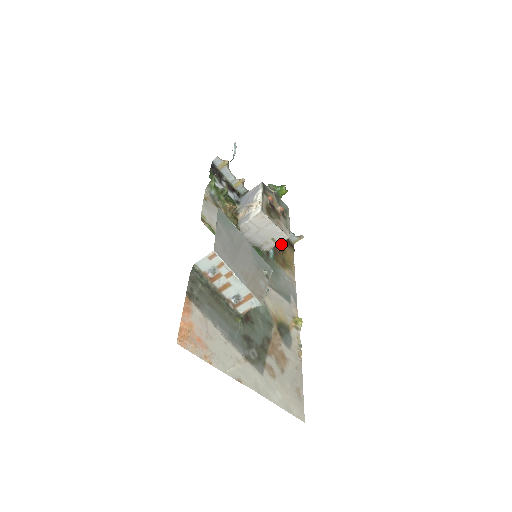
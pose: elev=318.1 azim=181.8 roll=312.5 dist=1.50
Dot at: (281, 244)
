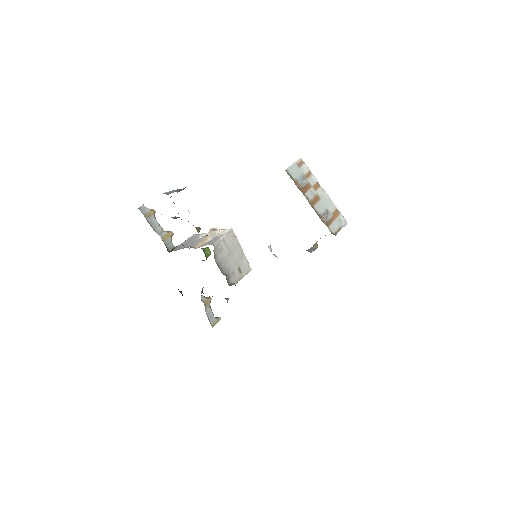
Dot at: occluded
